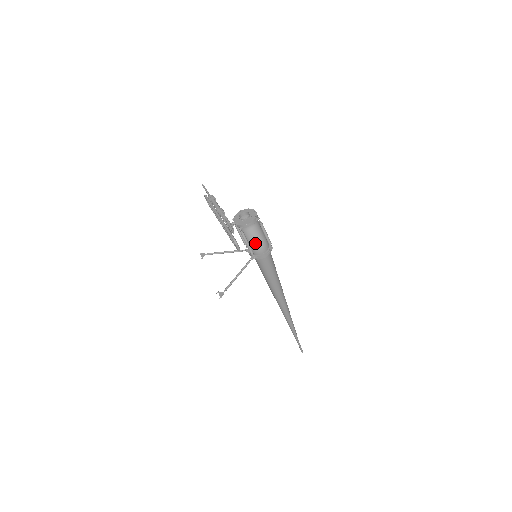
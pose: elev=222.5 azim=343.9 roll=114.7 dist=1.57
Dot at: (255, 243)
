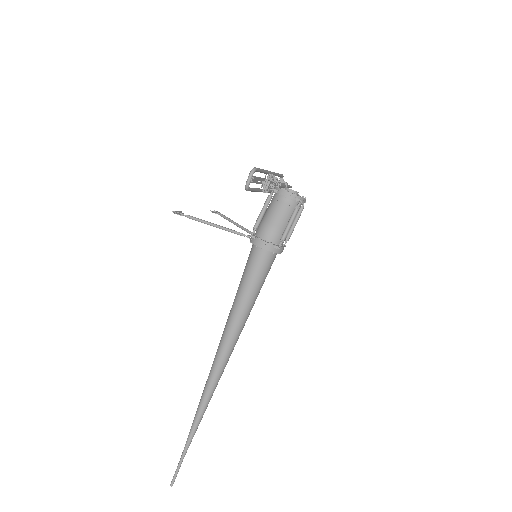
Dot at: (270, 220)
